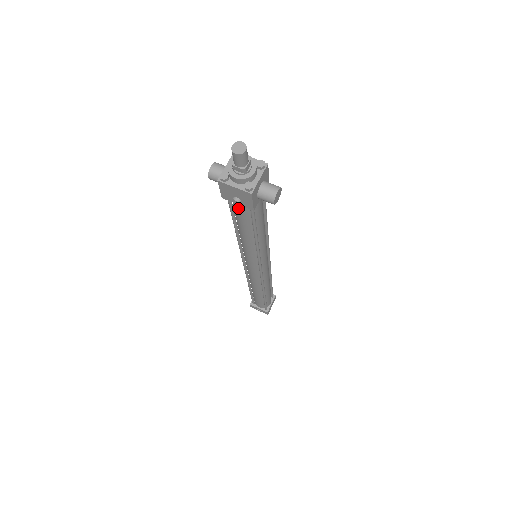
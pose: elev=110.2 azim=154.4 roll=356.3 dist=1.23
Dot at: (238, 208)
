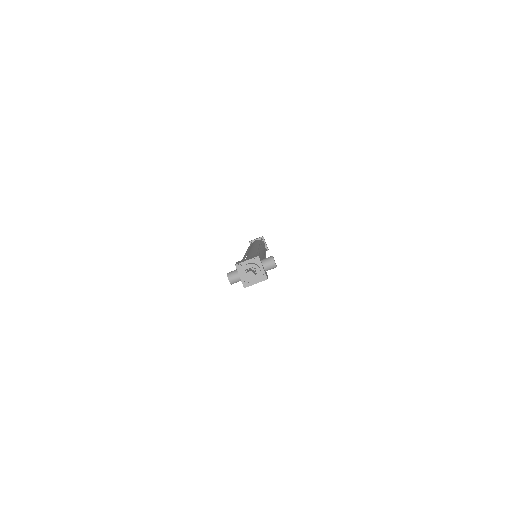
Dot at: occluded
